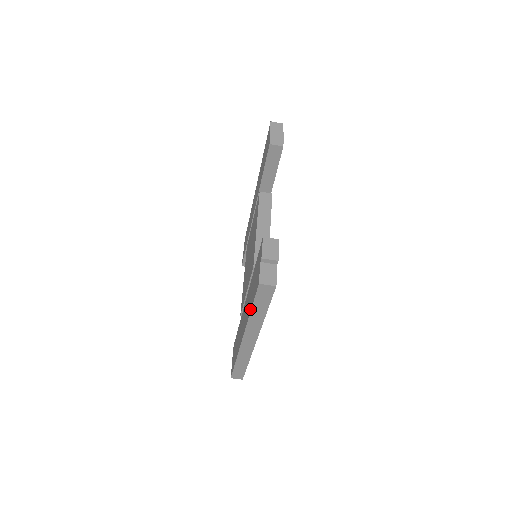
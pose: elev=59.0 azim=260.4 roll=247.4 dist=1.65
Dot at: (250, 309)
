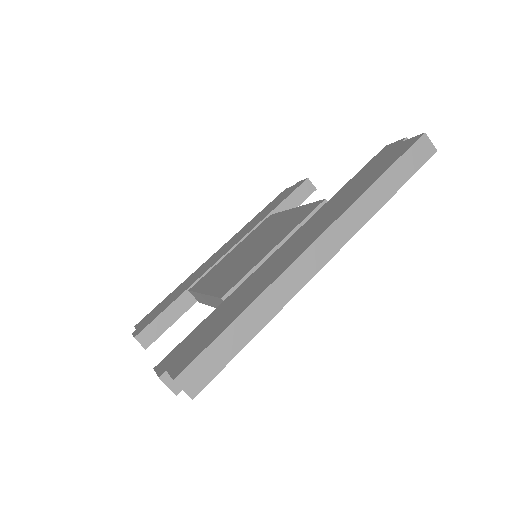
Dot at: (374, 180)
